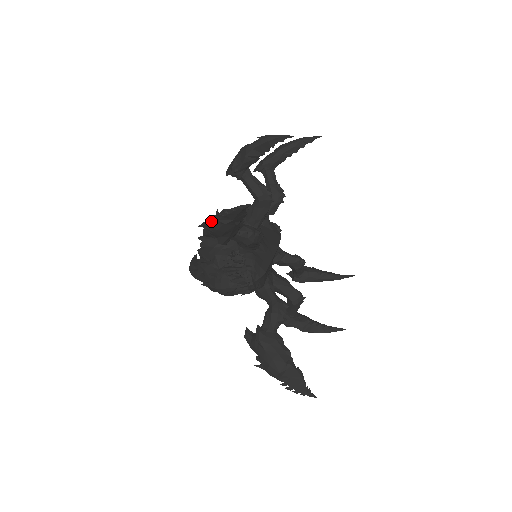
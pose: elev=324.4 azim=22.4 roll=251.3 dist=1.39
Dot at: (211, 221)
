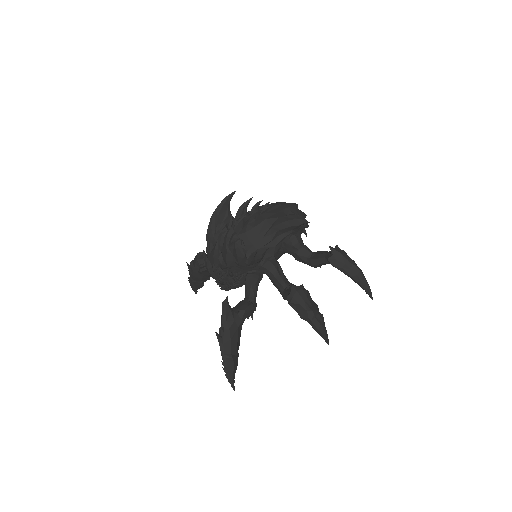
Dot at: (220, 349)
